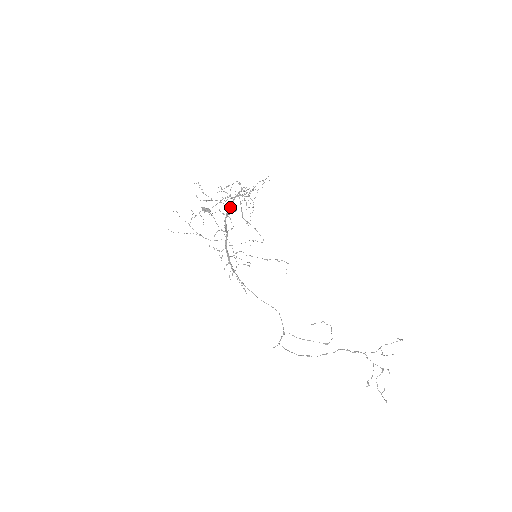
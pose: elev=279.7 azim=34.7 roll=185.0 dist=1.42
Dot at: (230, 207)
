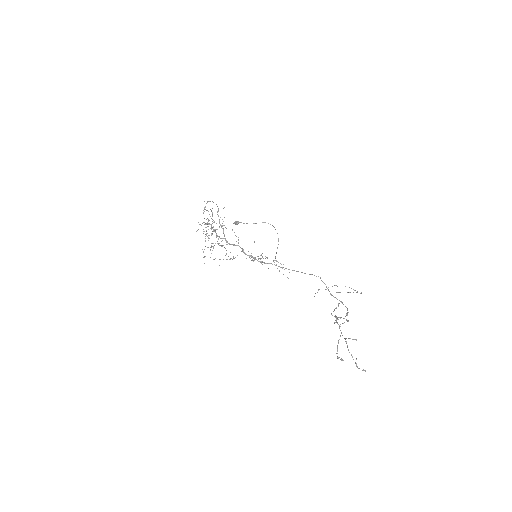
Dot at: occluded
